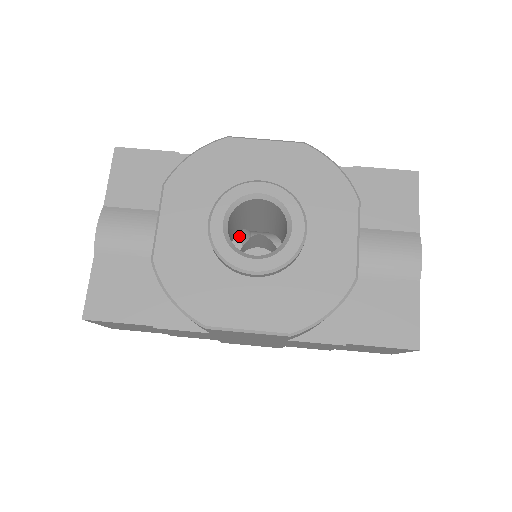
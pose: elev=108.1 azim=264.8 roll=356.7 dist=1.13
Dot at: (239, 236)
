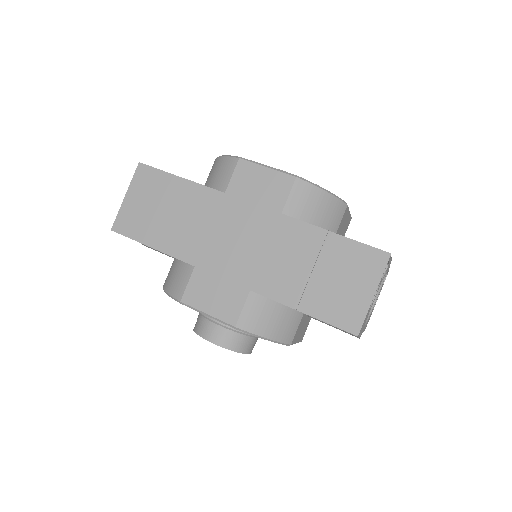
Dot at: occluded
